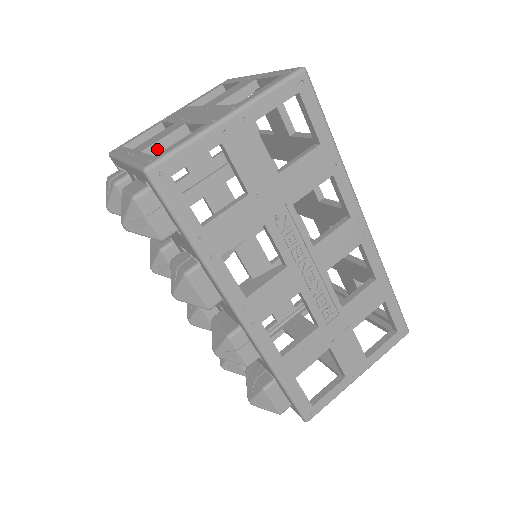
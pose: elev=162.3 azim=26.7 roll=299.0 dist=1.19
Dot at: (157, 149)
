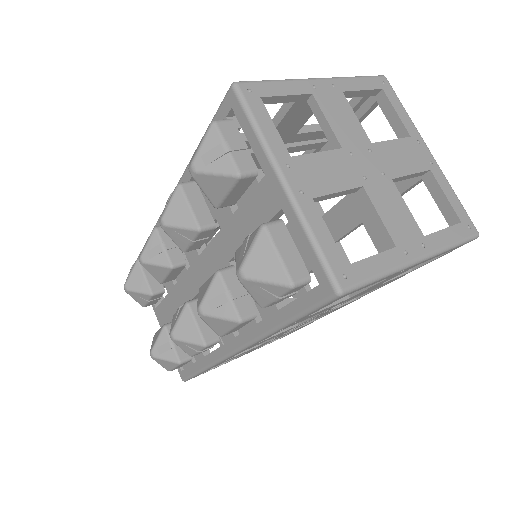
Dot at: (323, 199)
